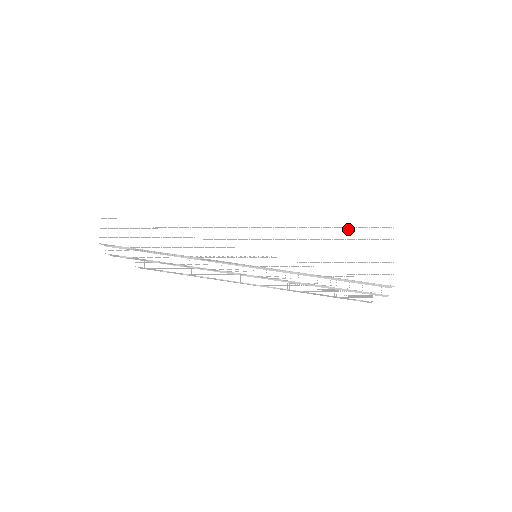
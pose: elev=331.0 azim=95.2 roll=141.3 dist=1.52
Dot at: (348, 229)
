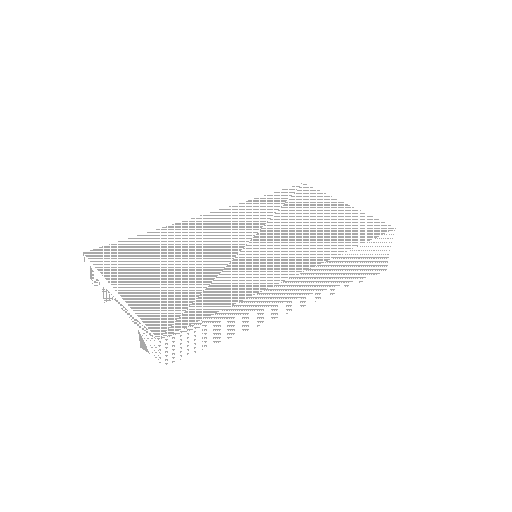
Dot at: (370, 244)
